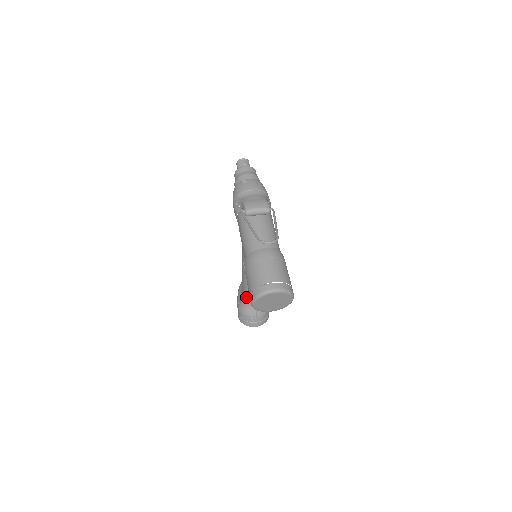
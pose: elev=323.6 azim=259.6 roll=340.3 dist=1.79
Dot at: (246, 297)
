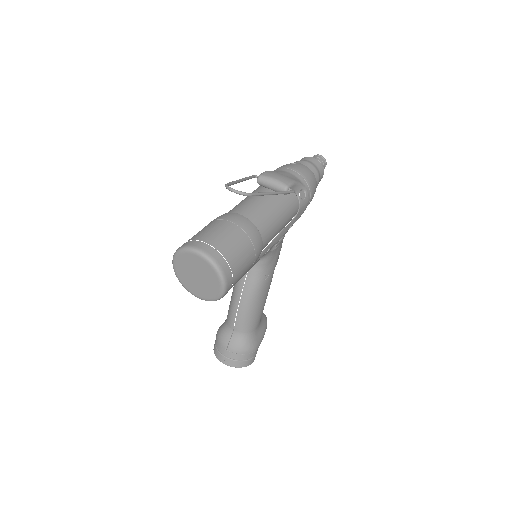
Dot at: (228, 312)
